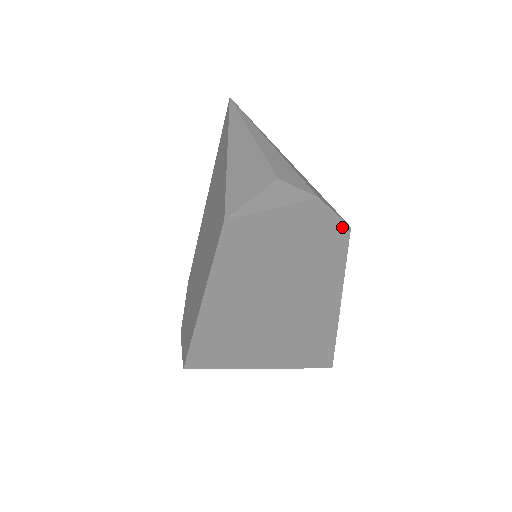
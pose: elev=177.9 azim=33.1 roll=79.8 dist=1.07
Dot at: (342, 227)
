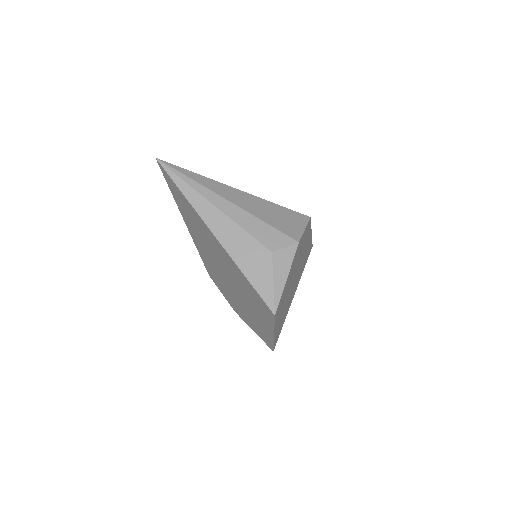
Dot at: occluded
